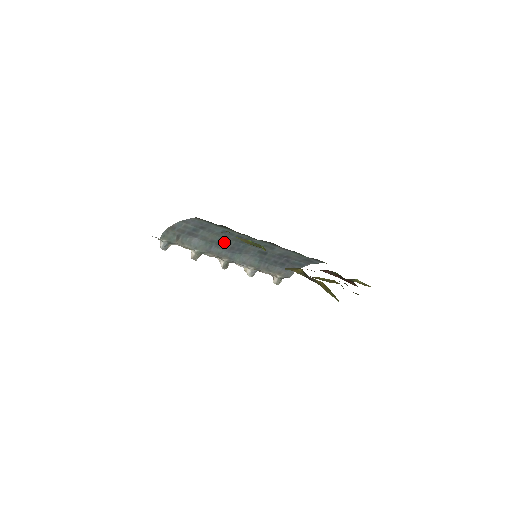
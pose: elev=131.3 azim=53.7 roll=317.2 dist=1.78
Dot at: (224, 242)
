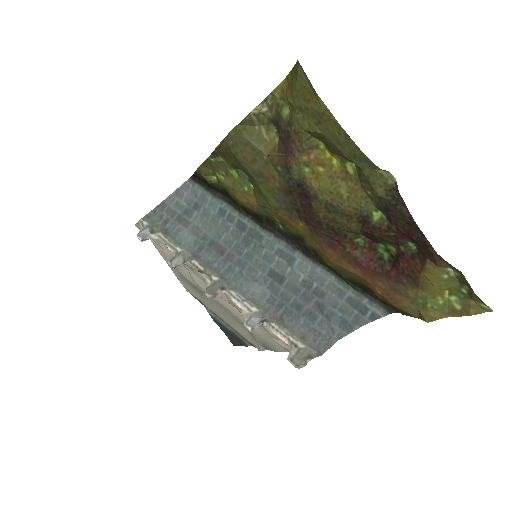
Dot at: (221, 243)
